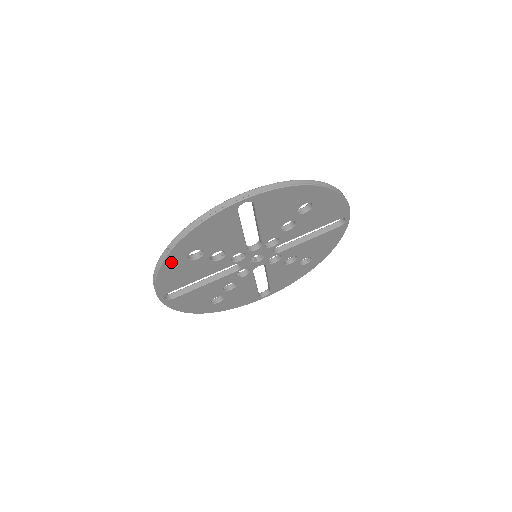
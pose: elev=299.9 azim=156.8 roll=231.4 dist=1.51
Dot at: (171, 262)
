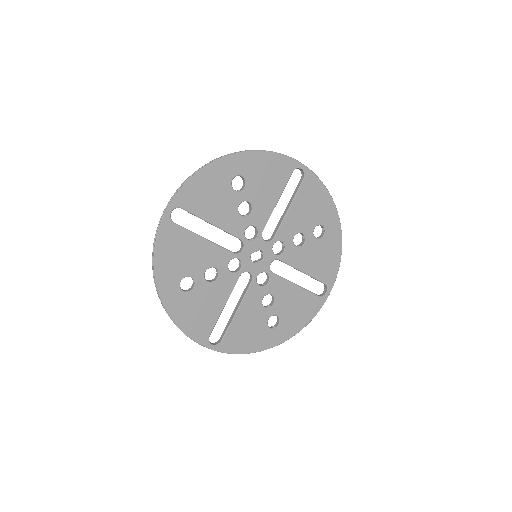
Dot at: (173, 303)
